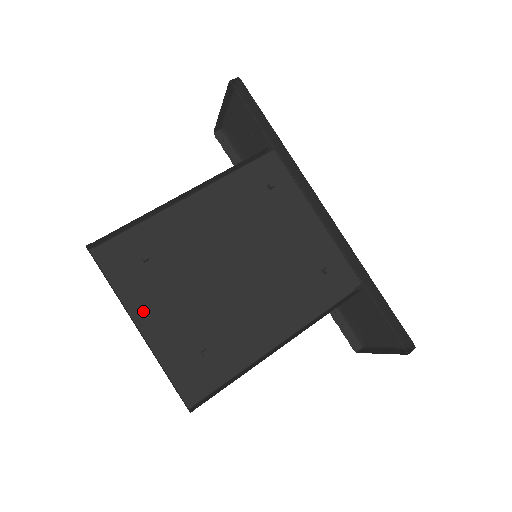
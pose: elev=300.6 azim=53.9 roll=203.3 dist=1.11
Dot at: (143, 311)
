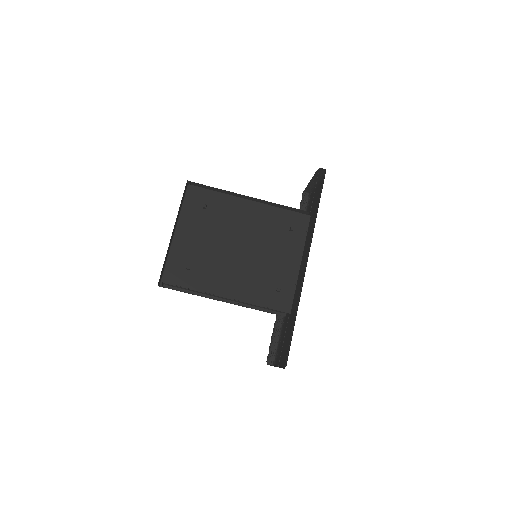
Dot at: (182, 227)
